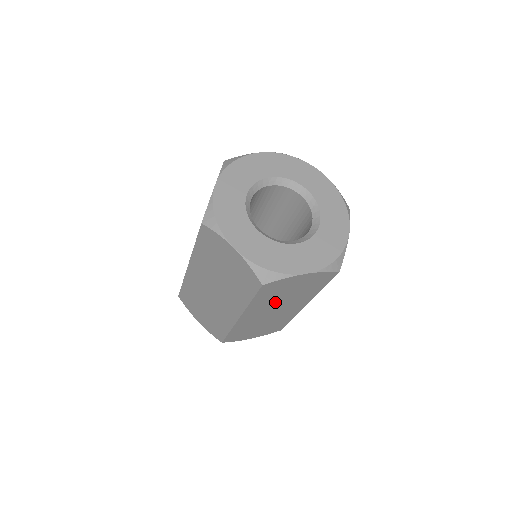
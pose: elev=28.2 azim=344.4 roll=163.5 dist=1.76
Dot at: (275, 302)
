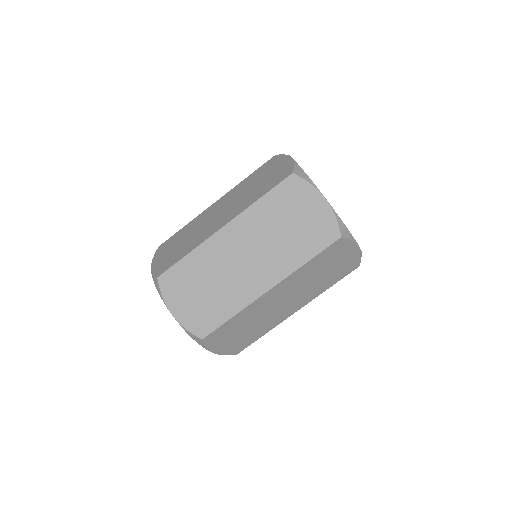
Dot at: (267, 232)
